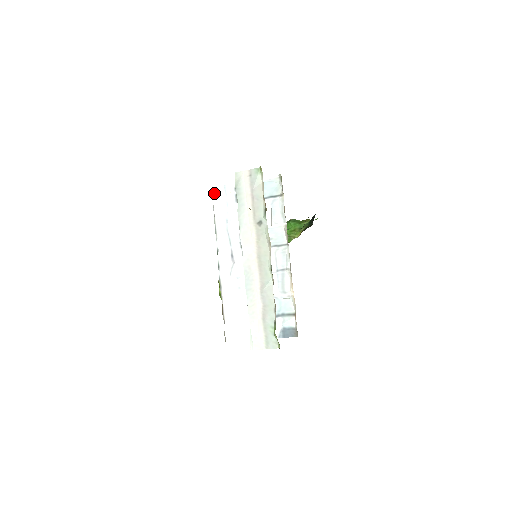
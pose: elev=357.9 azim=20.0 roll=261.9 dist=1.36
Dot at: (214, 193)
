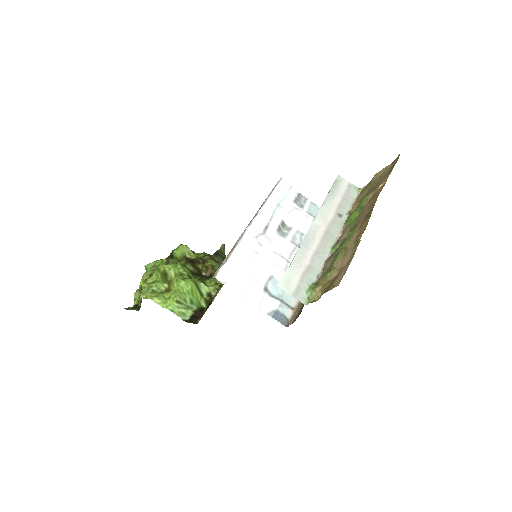
Dot at: (282, 181)
